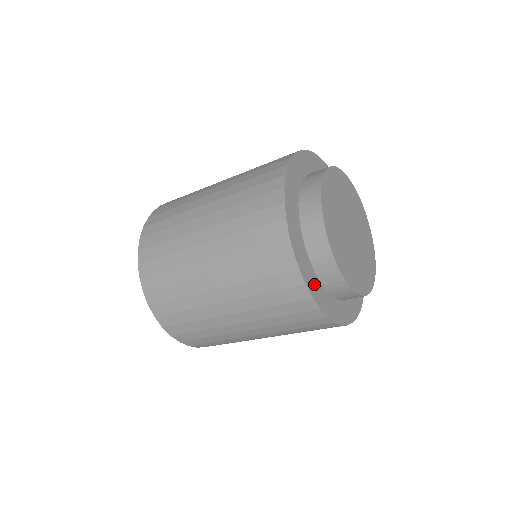
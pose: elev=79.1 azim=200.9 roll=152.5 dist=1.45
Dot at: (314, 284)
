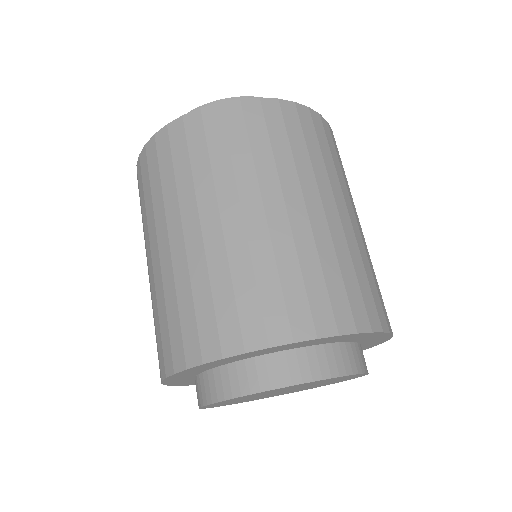
Dot at: (180, 379)
